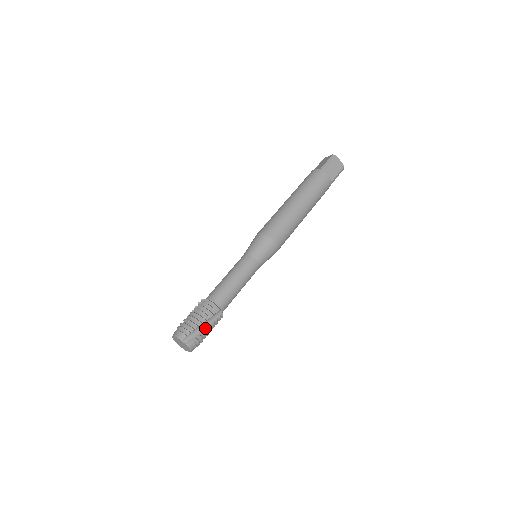
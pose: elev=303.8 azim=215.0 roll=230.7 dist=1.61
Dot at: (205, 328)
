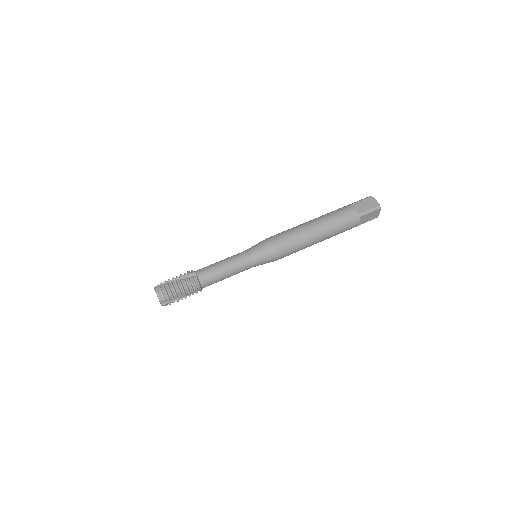
Dot at: (182, 298)
